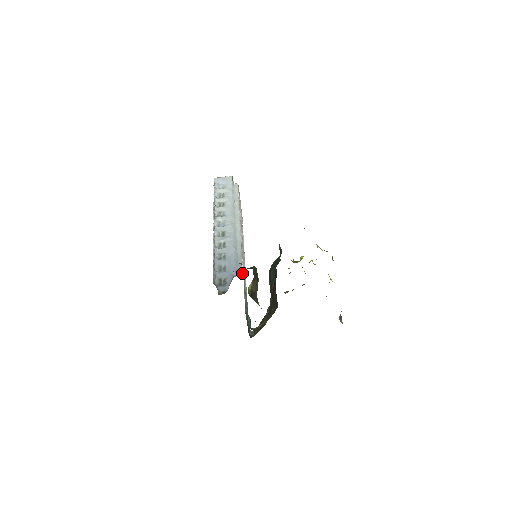
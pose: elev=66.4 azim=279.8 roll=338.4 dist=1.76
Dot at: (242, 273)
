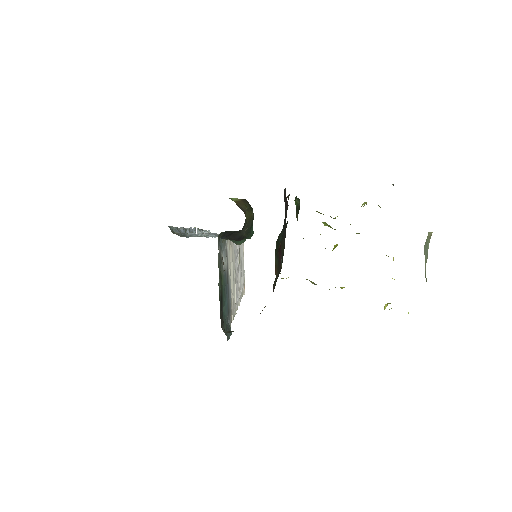
Dot at: occluded
